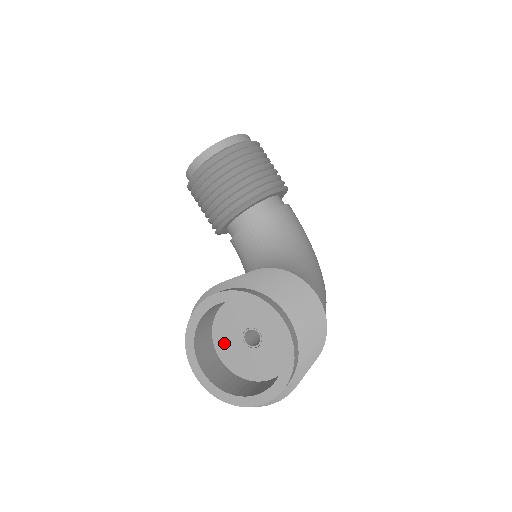
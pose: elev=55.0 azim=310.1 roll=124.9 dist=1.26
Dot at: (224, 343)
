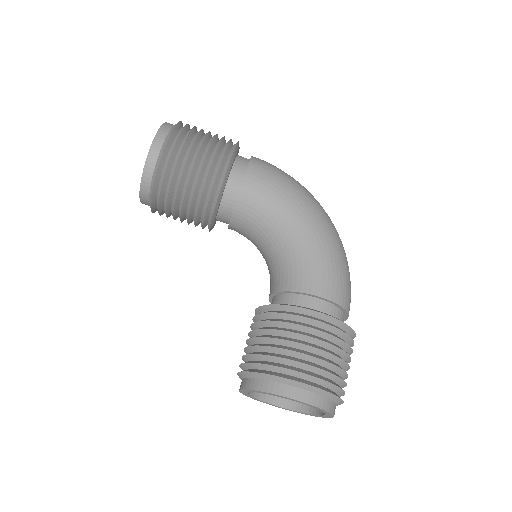
Dot at: occluded
